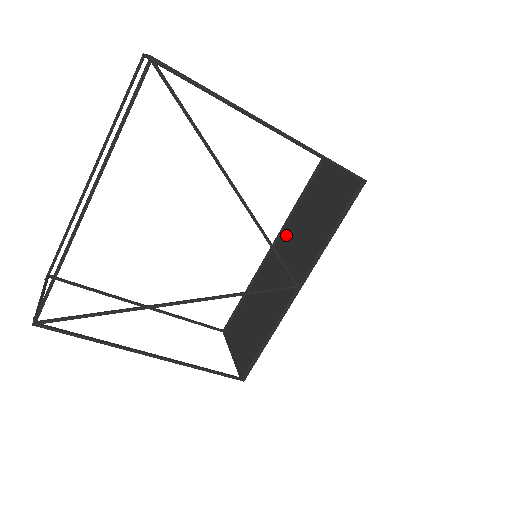
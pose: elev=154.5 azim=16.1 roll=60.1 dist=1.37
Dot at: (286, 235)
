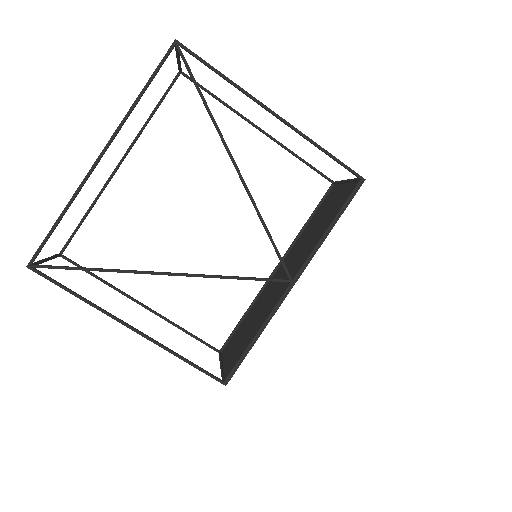
Dot at: (292, 251)
